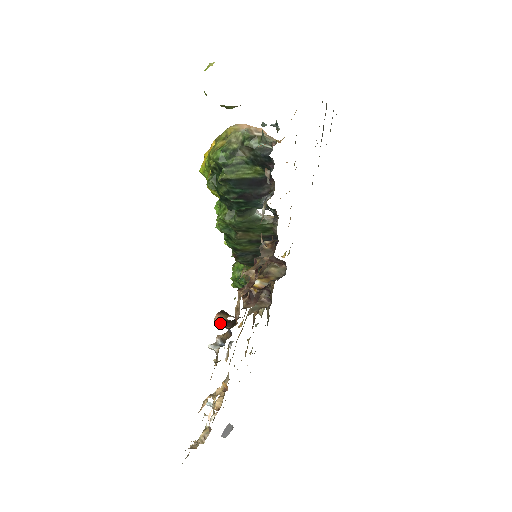
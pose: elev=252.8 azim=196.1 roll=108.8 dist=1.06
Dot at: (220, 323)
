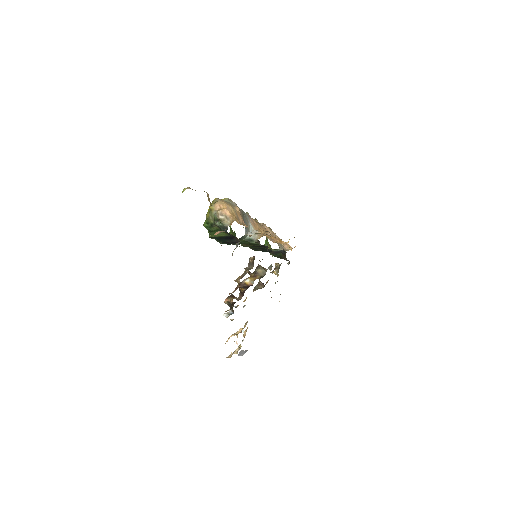
Dot at: occluded
